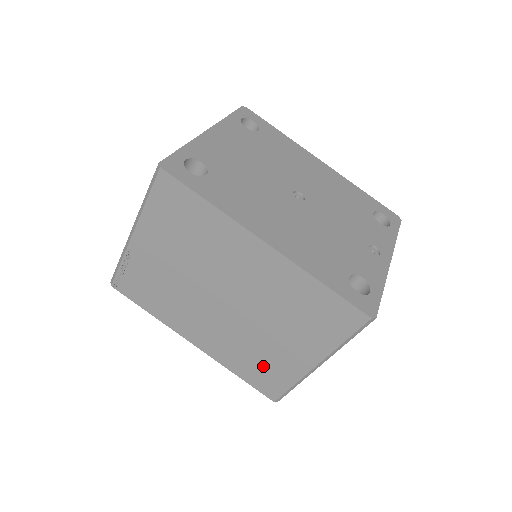
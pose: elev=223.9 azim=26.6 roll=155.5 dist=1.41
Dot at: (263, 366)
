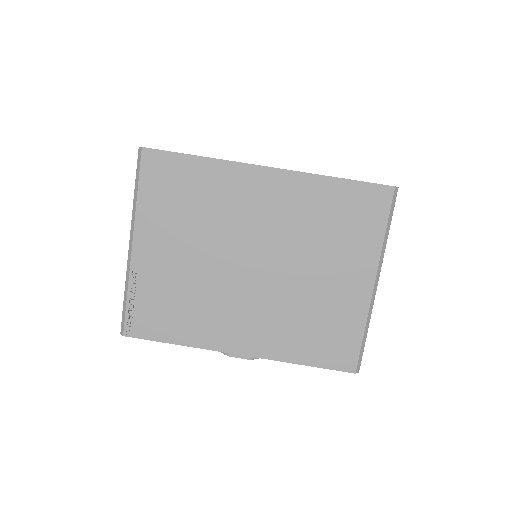
Dot at: (323, 327)
